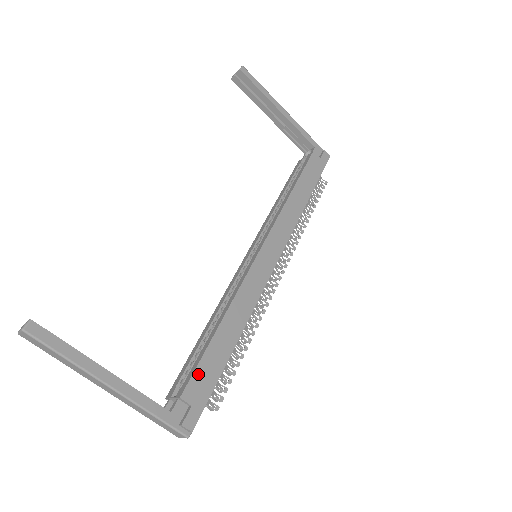
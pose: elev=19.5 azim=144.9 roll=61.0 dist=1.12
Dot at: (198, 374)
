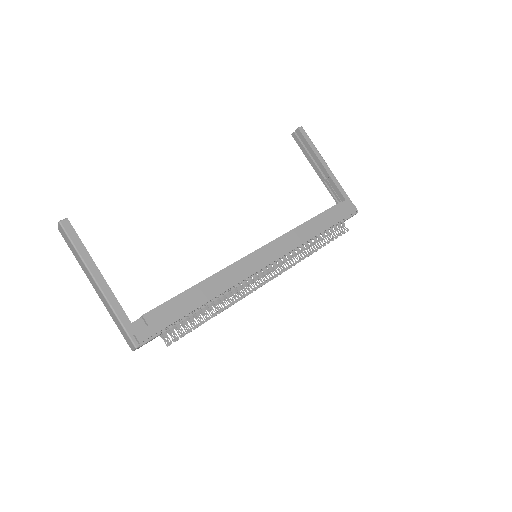
Dot at: (164, 307)
